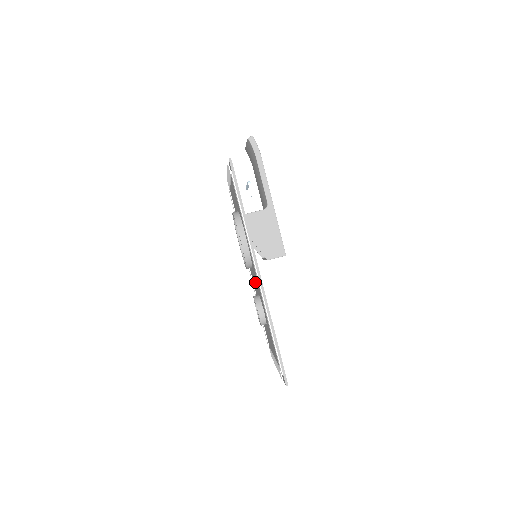
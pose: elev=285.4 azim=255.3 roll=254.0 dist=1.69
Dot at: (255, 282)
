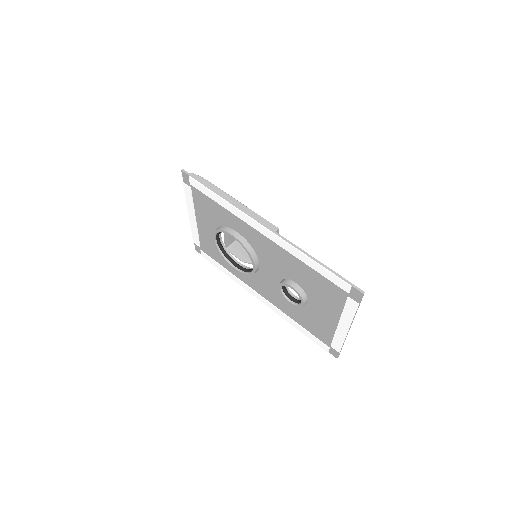
Dot at: (271, 279)
